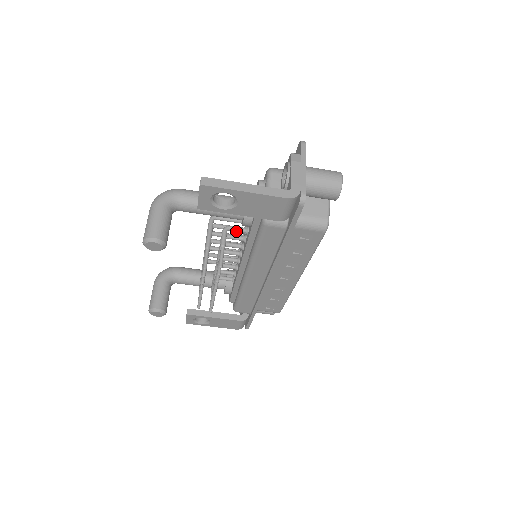
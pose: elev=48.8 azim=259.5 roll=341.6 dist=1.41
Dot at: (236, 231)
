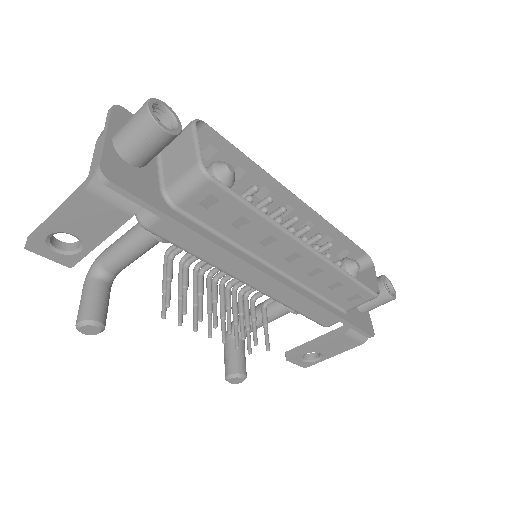
Dot at: (180, 251)
